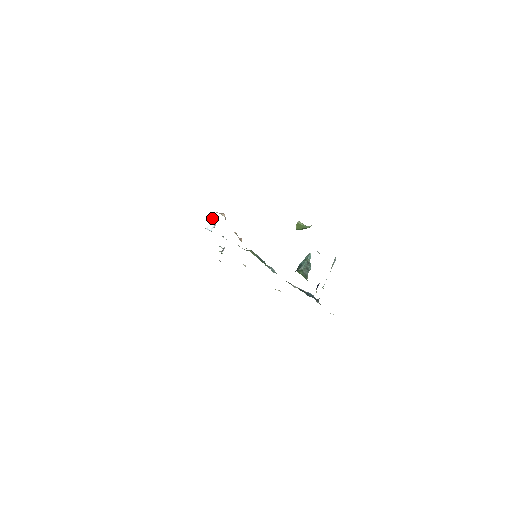
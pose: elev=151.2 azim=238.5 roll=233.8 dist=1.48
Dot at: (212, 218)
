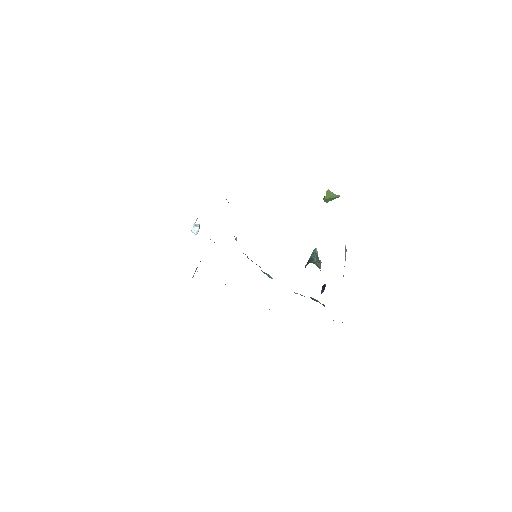
Dot at: (195, 222)
